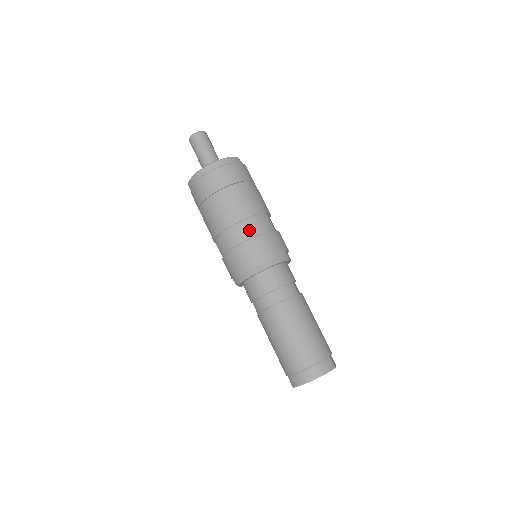
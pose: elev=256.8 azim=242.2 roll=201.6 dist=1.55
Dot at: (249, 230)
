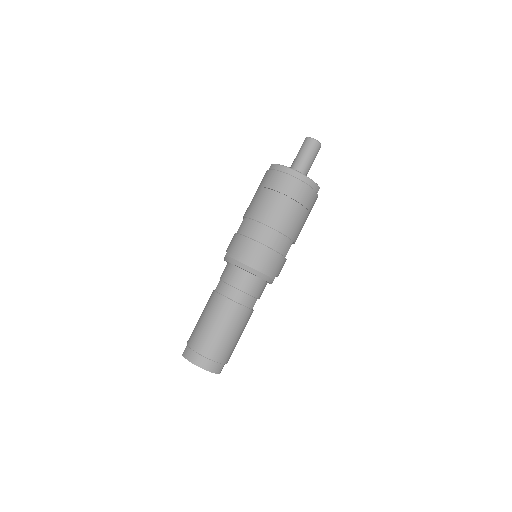
Dot at: (271, 240)
